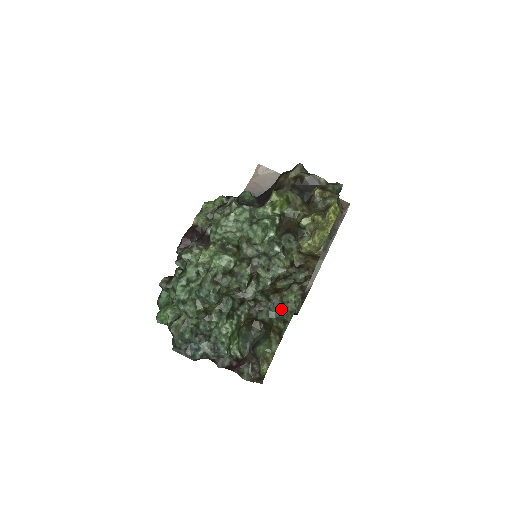
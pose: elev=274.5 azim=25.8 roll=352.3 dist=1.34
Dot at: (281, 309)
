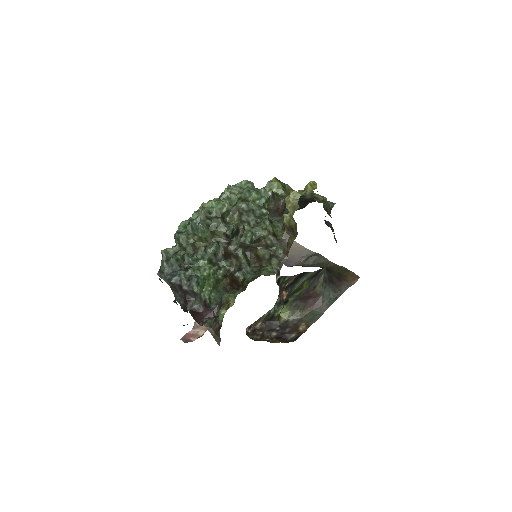
Dot at: (256, 273)
